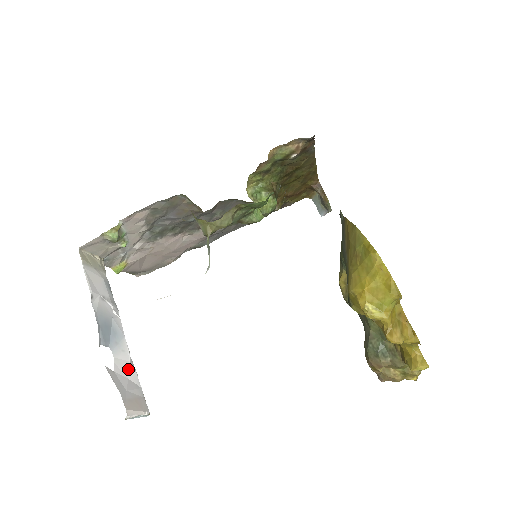
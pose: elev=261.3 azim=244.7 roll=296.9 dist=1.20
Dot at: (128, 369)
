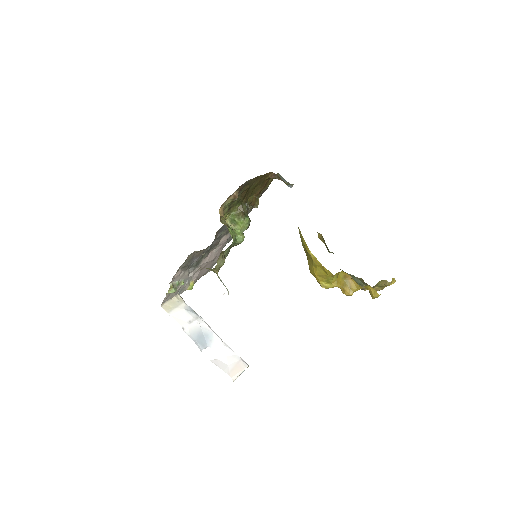
Dot at: (224, 350)
